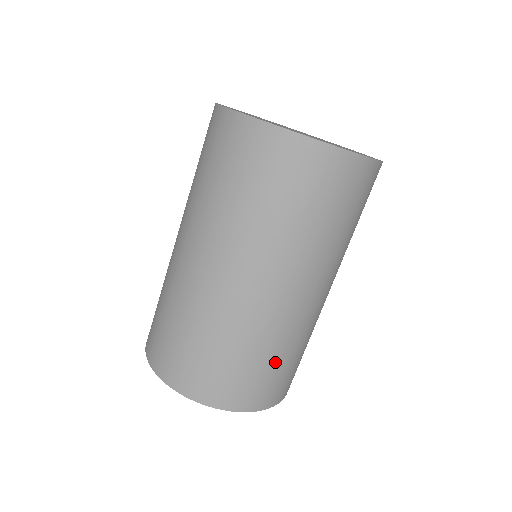
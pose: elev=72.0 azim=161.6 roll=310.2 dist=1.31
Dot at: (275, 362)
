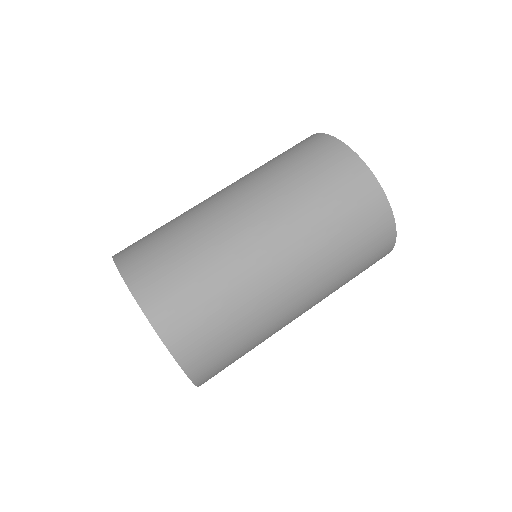
Dot at: (200, 280)
